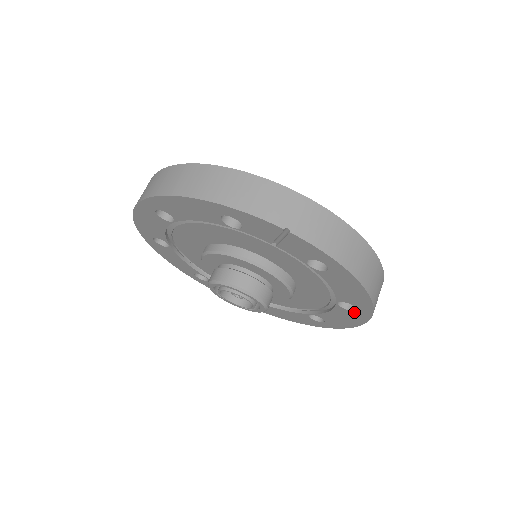
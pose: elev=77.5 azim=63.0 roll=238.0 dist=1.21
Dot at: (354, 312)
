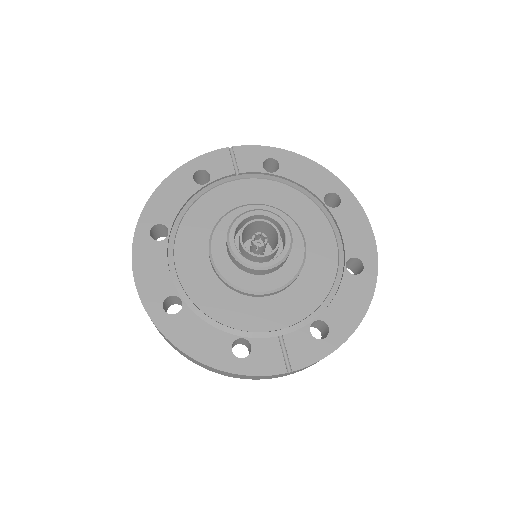
Dot at: (343, 203)
